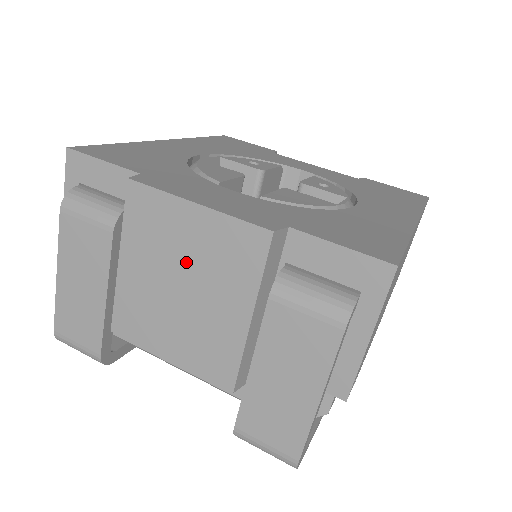
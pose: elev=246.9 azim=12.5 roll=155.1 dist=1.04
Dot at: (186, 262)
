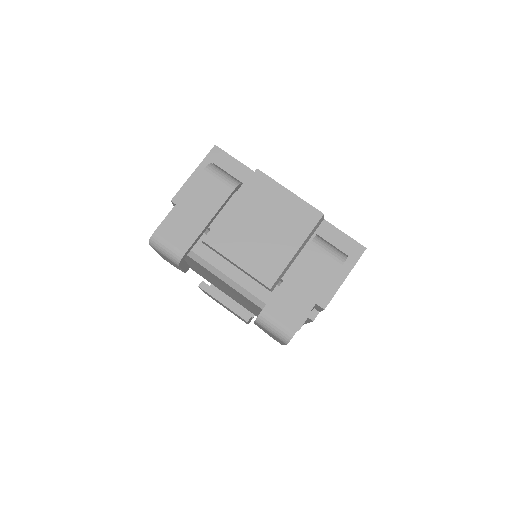
Dot at: (272, 215)
